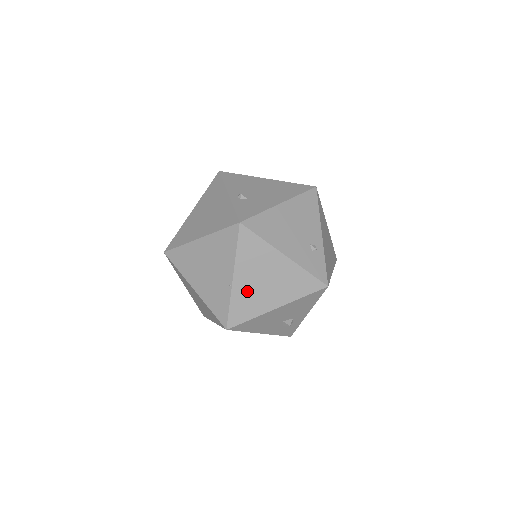
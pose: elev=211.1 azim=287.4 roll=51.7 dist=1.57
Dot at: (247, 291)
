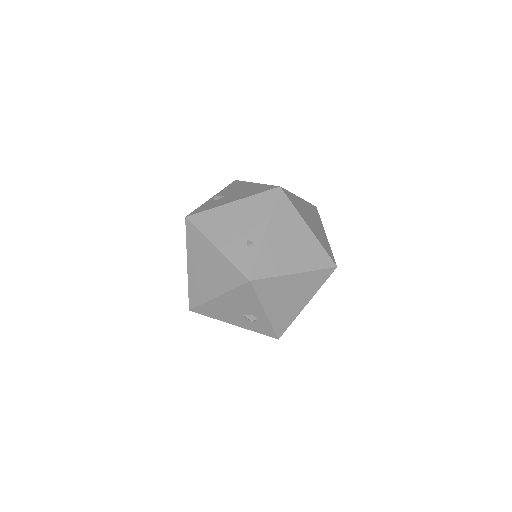
Dot at: (197, 278)
